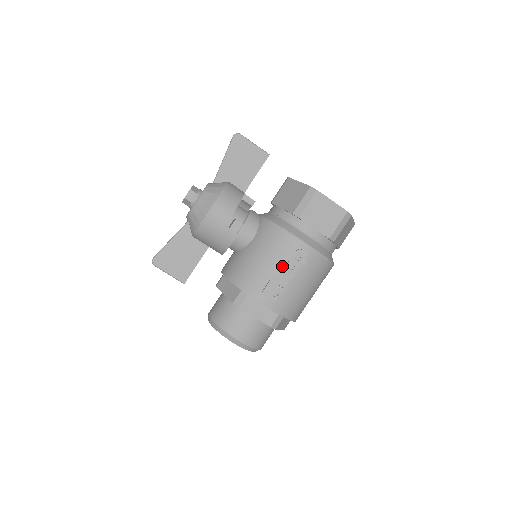
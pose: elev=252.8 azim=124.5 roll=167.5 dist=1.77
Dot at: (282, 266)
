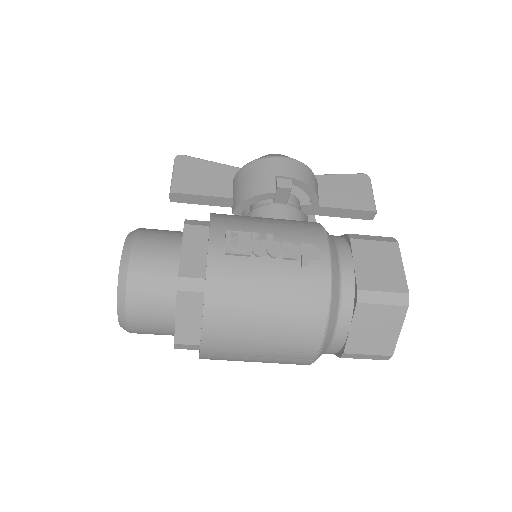
Dot at: (279, 240)
